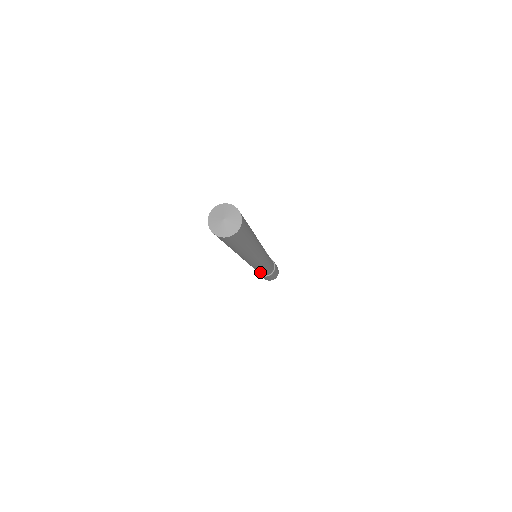
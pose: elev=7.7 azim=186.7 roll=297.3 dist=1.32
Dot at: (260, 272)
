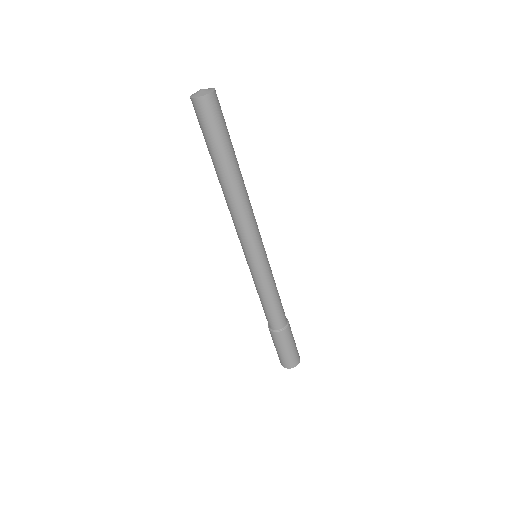
Dot at: (275, 305)
